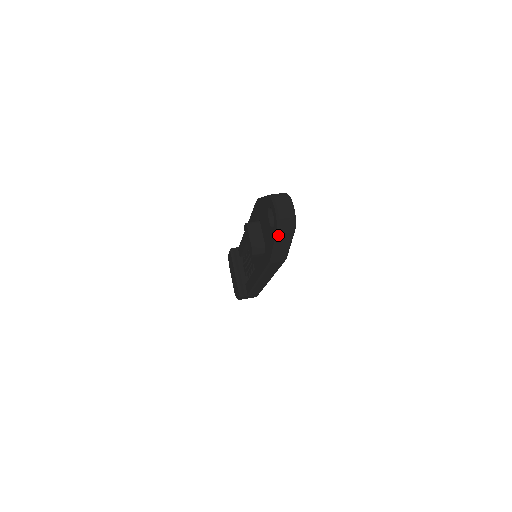
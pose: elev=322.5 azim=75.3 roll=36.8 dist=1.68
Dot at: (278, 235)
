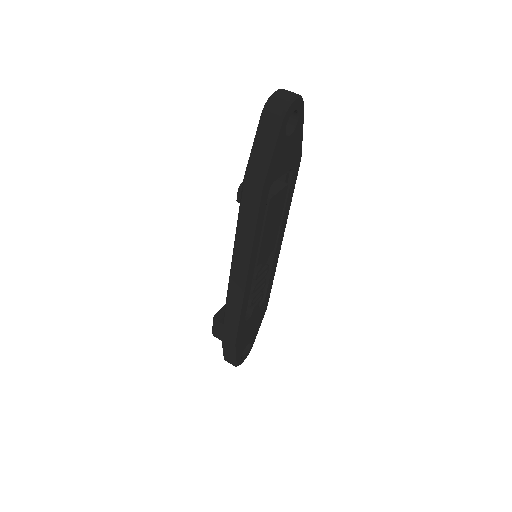
Dot at: (261, 117)
